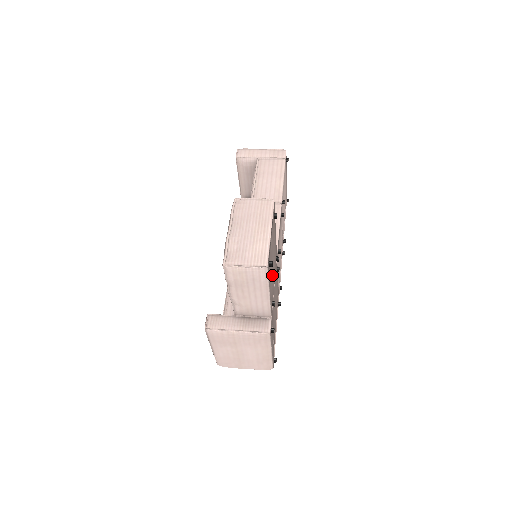
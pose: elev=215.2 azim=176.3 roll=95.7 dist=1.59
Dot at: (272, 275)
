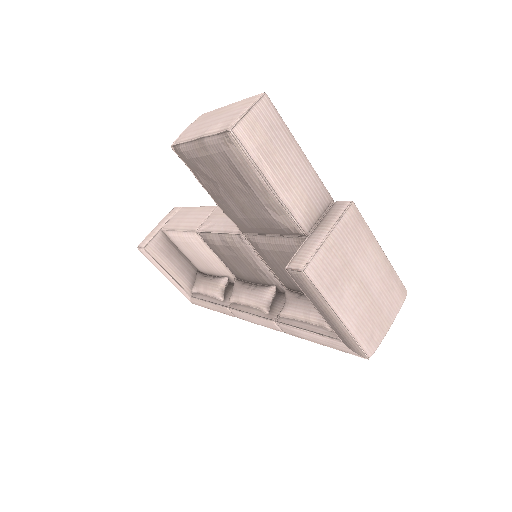
Dot at: occluded
